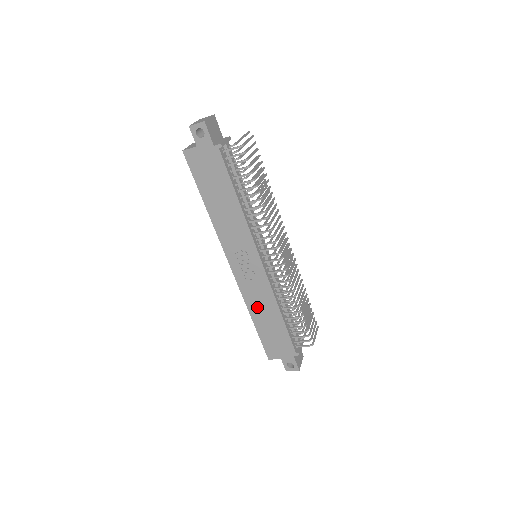
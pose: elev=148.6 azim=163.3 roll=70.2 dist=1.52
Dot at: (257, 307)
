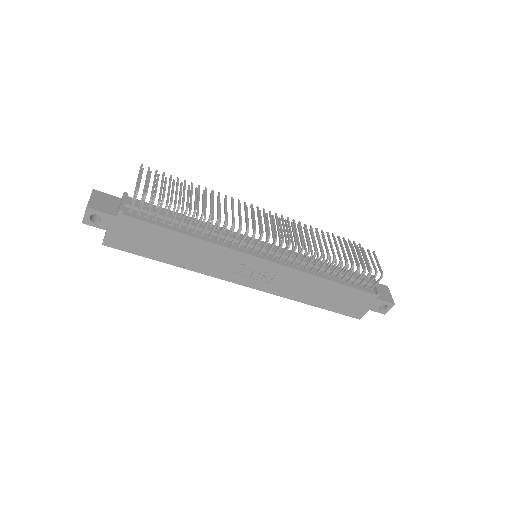
Dot at: (302, 293)
